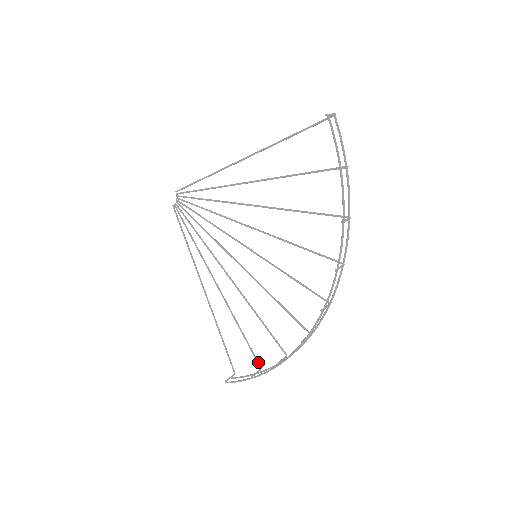
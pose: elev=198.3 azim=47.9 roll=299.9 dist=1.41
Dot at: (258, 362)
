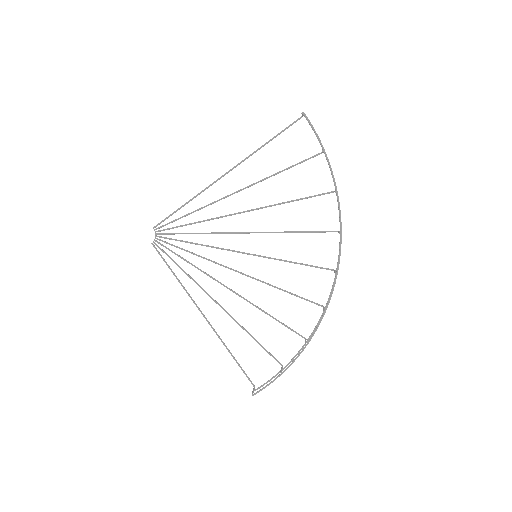
Dot at: (278, 361)
